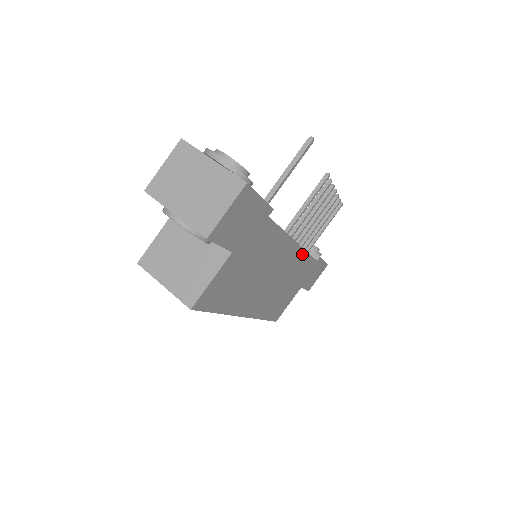
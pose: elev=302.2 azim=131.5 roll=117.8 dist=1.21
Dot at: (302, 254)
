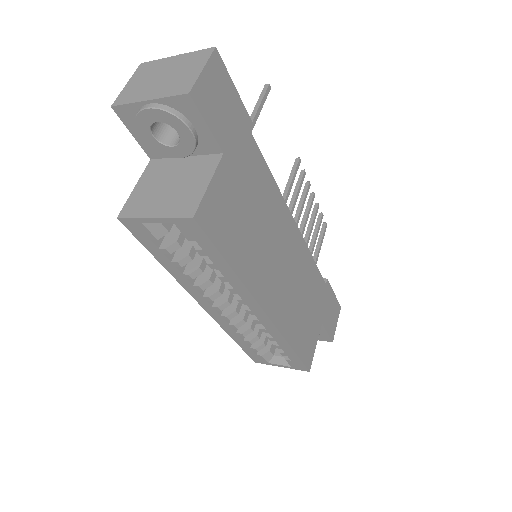
Dot at: (306, 251)
